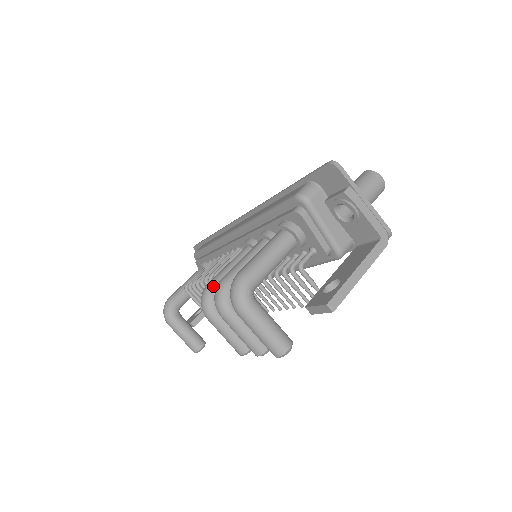
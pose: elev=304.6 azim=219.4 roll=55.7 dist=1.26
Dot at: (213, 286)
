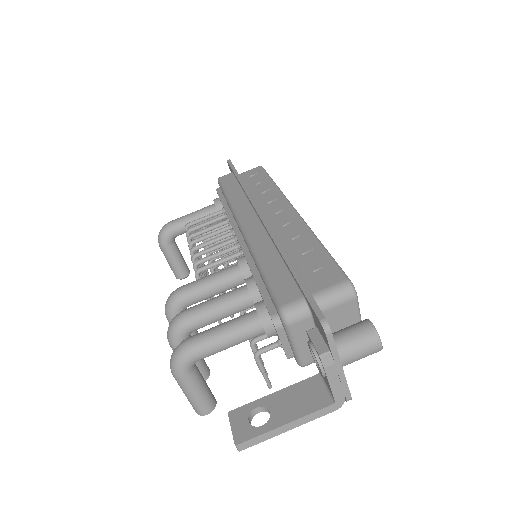
Dot at: (182, 297)
